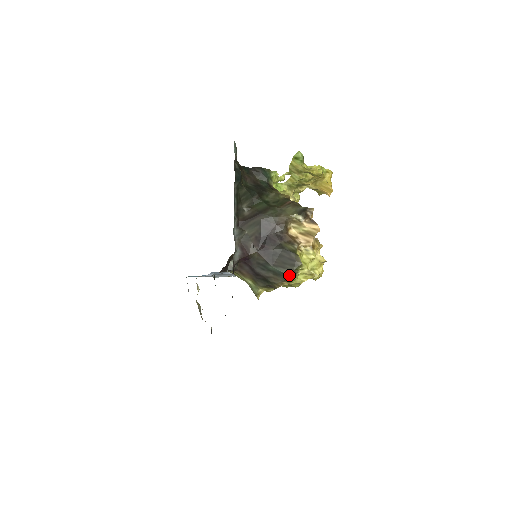
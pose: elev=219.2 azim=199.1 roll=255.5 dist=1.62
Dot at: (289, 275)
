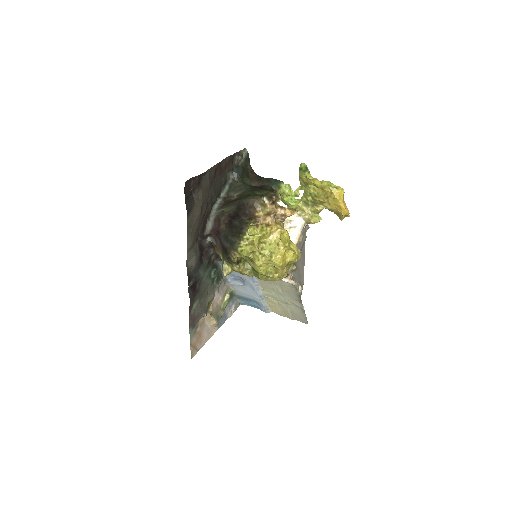
Dot at: (235, 241)
